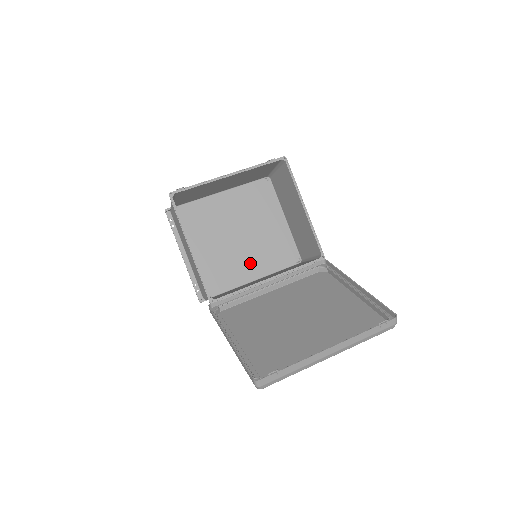
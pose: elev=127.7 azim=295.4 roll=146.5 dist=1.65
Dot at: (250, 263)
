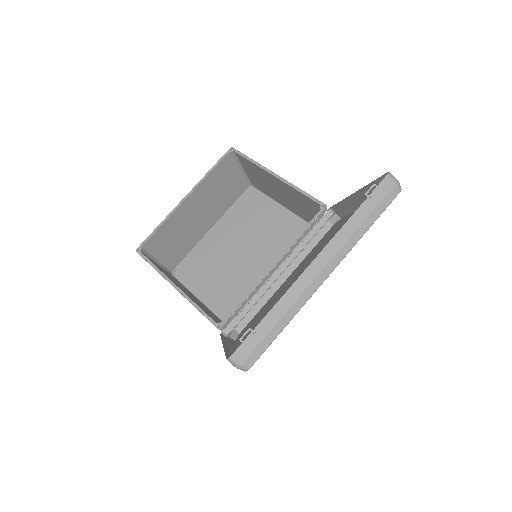
Dot at: occluded
